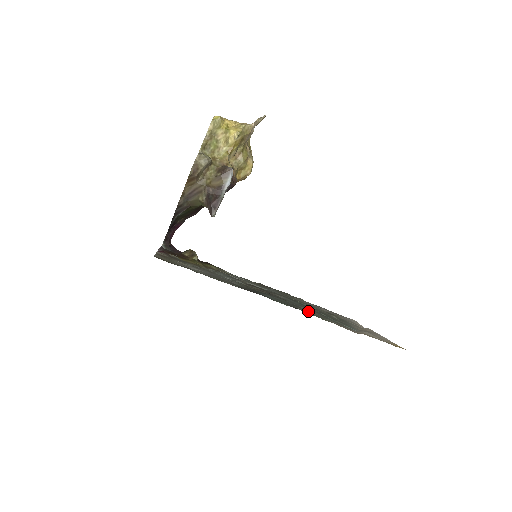
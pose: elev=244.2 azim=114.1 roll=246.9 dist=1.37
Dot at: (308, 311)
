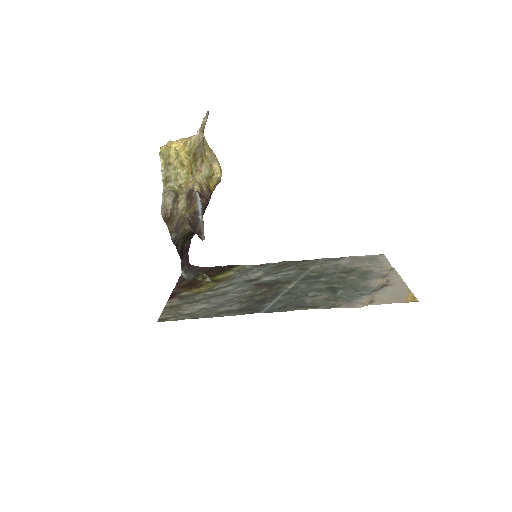
Dot at: (312, 299)
